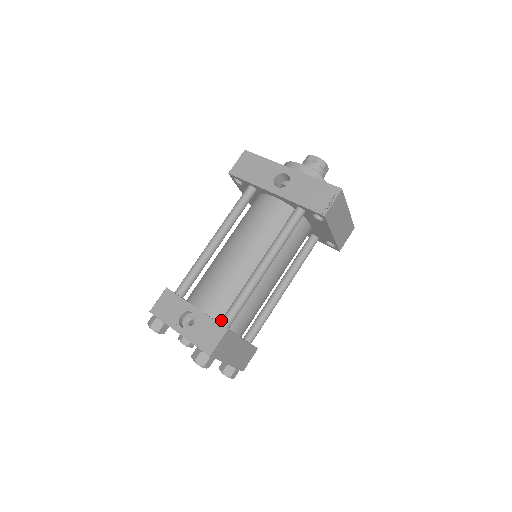
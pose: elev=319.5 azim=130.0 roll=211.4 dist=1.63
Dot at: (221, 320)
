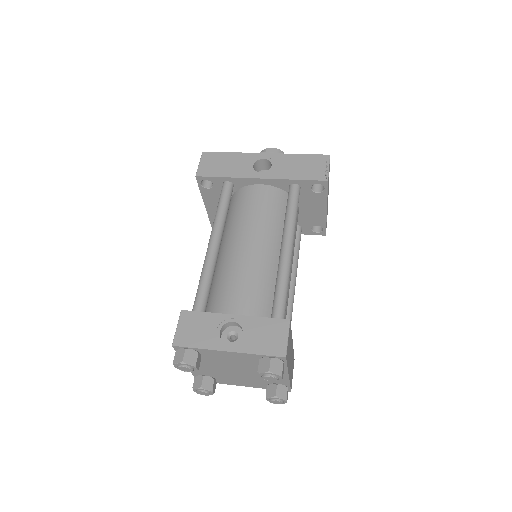
Dot at: (272, 317)
